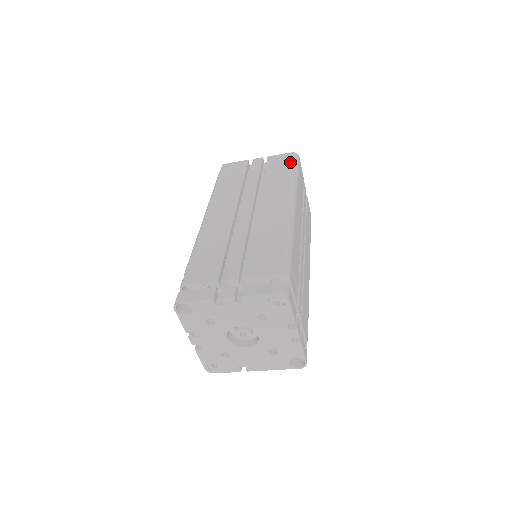
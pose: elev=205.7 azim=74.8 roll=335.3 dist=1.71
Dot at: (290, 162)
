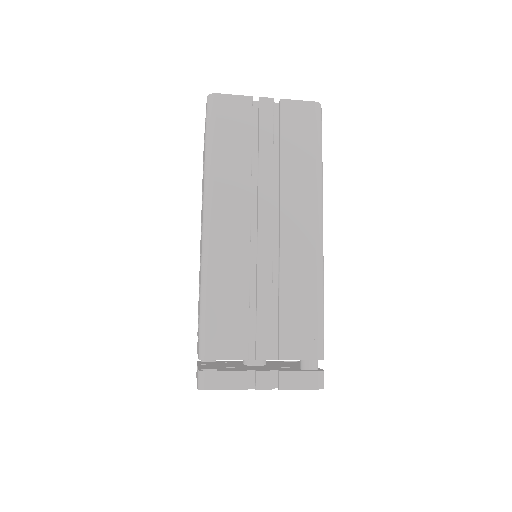
Dot at: (314, 129)
